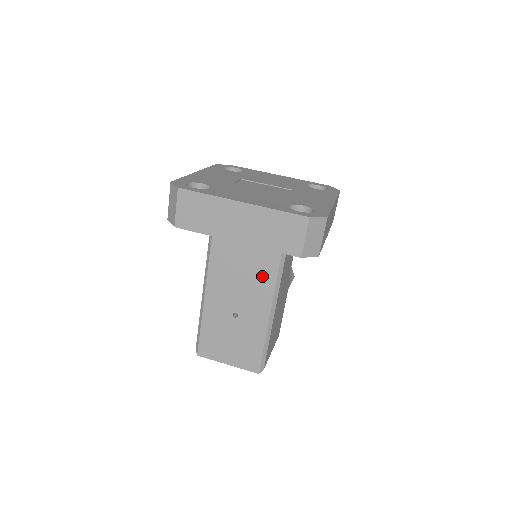
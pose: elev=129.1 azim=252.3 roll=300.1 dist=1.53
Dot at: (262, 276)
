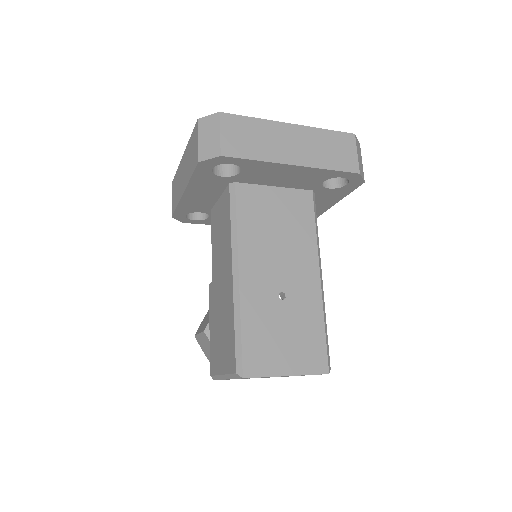
Dot at: (301, 236)
